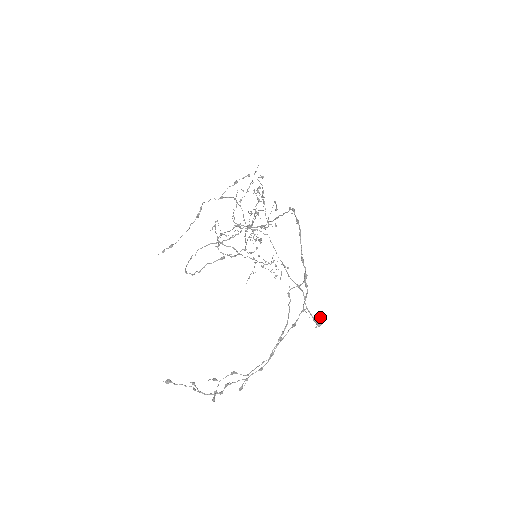
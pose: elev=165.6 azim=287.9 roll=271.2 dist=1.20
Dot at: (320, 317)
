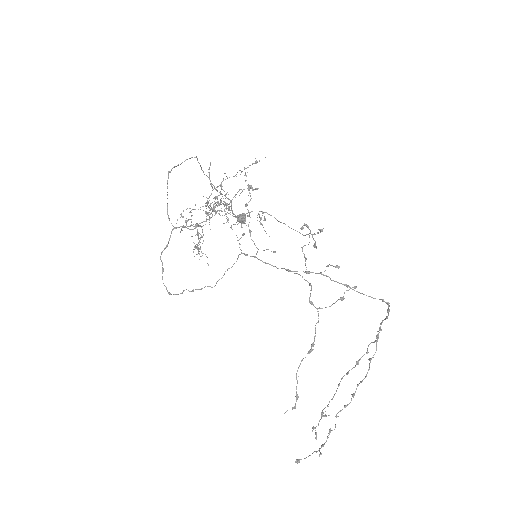
Dot at: (245, 217)
